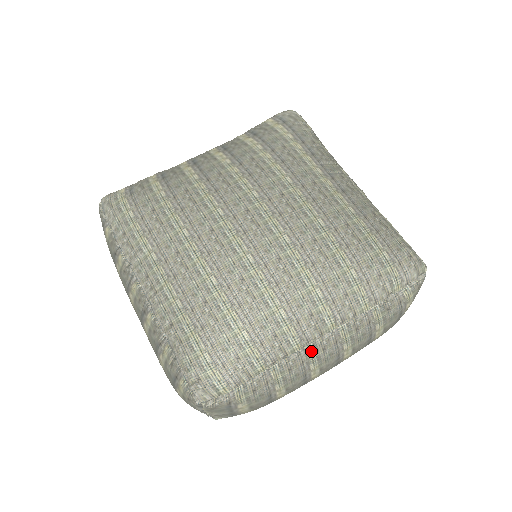
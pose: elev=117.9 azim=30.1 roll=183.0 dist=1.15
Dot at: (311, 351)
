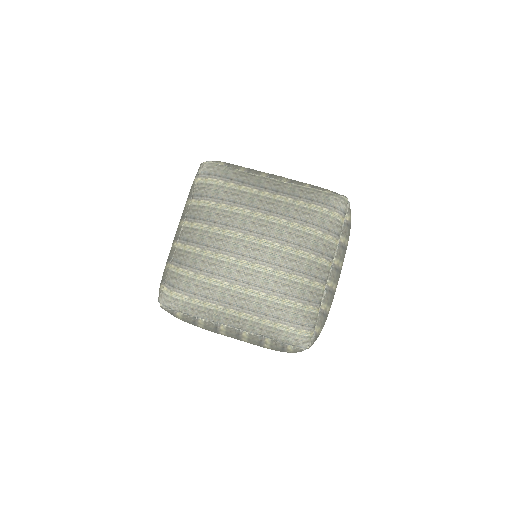
Dot at: (330, 283)
